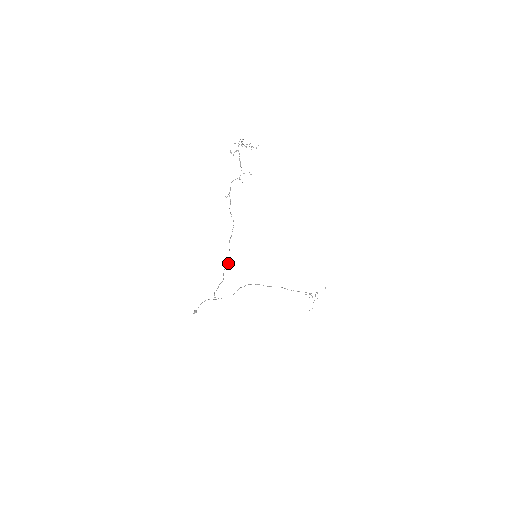
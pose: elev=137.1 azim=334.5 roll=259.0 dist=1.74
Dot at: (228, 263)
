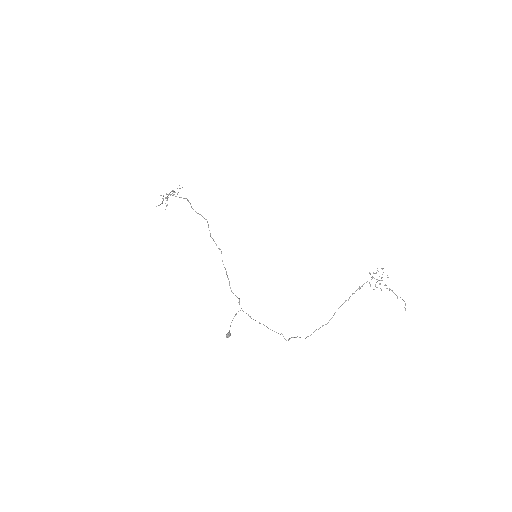
Dot at: (208, 225)
